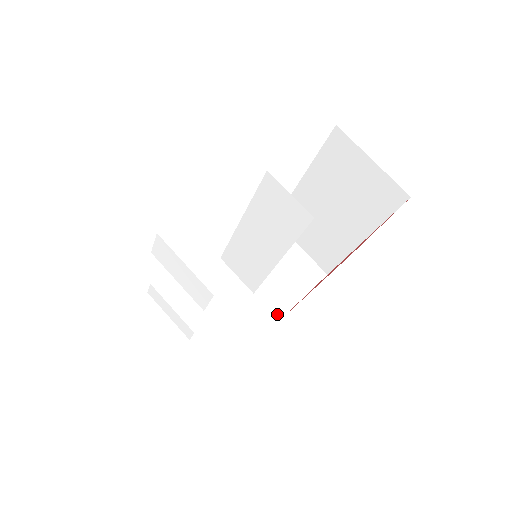
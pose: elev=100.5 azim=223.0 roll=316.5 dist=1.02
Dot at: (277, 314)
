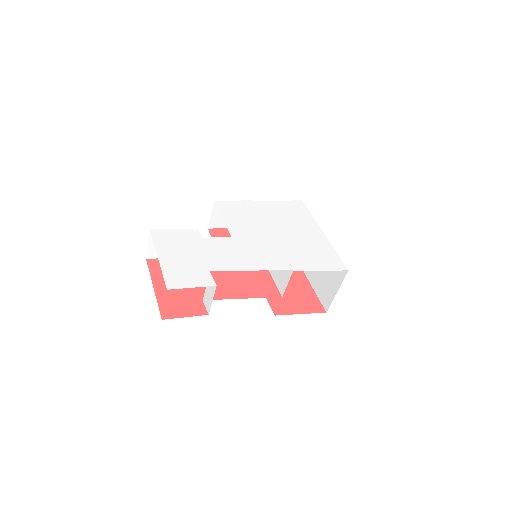
Dot at: occluded
